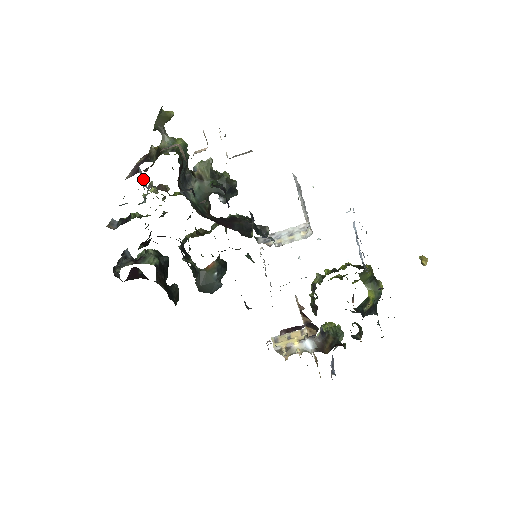
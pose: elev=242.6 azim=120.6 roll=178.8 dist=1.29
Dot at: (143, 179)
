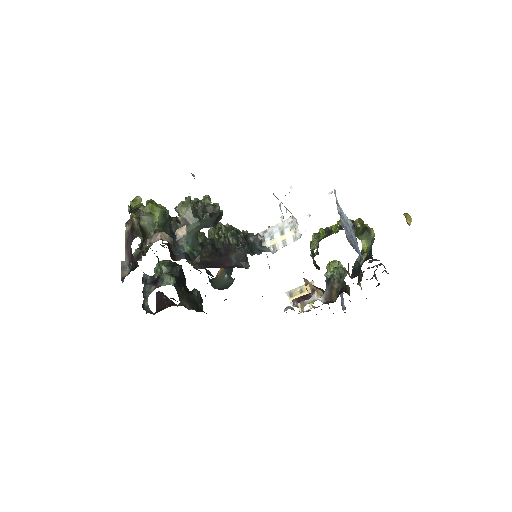
Dot at: occluded
